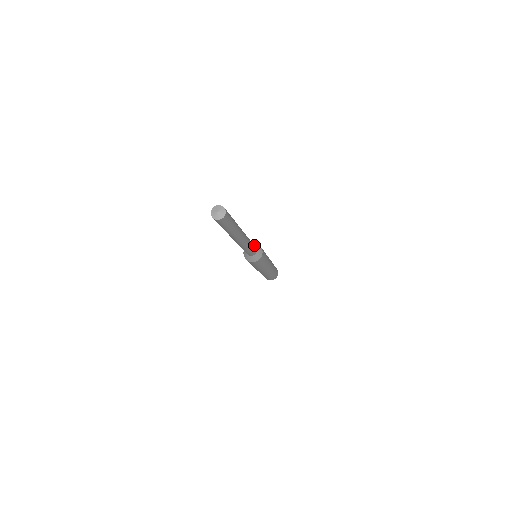
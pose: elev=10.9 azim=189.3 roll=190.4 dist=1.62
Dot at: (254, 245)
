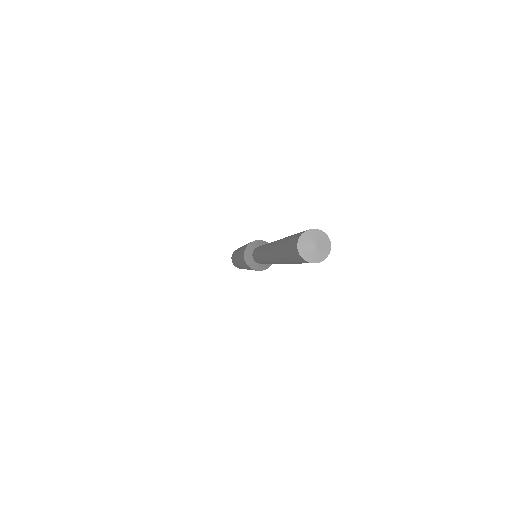
Dot at: (258, 245)
